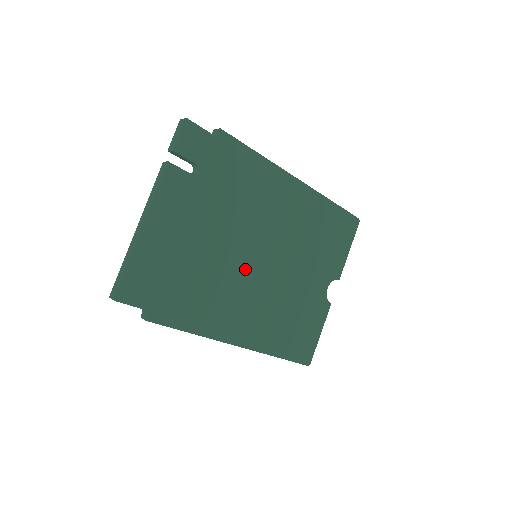
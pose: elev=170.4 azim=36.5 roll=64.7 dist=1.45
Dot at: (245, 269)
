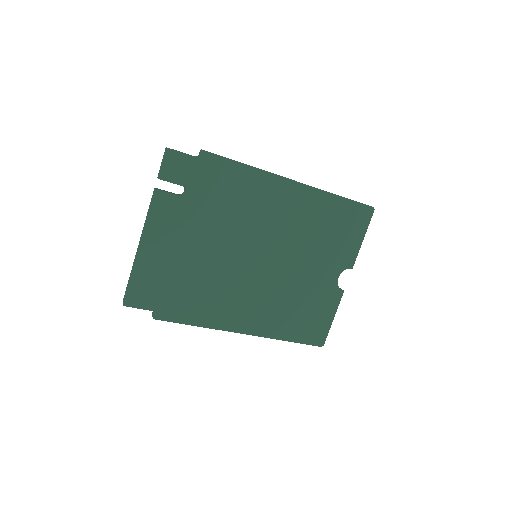
Dot at: (244, 269)
